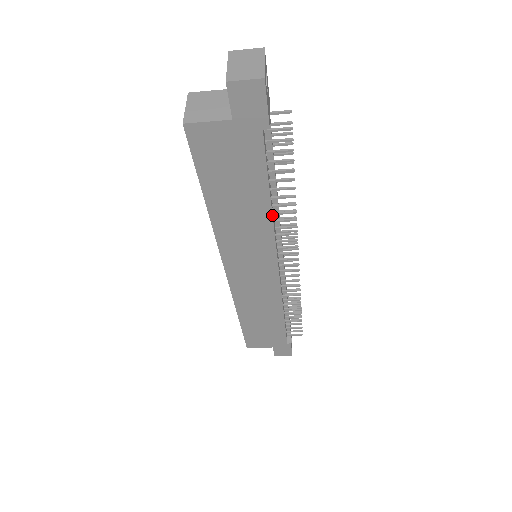
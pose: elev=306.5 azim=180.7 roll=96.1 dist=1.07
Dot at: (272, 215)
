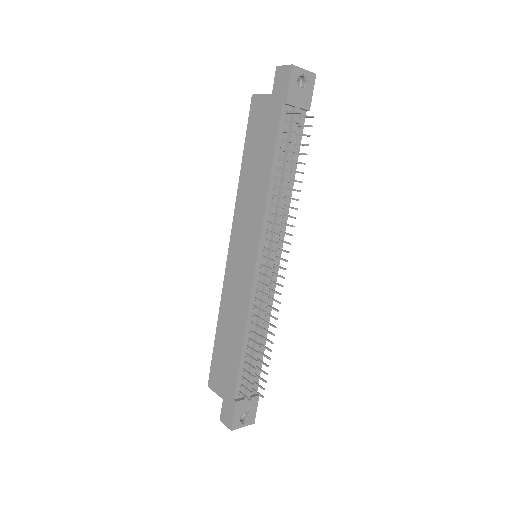
Dot at: (268, 188)
